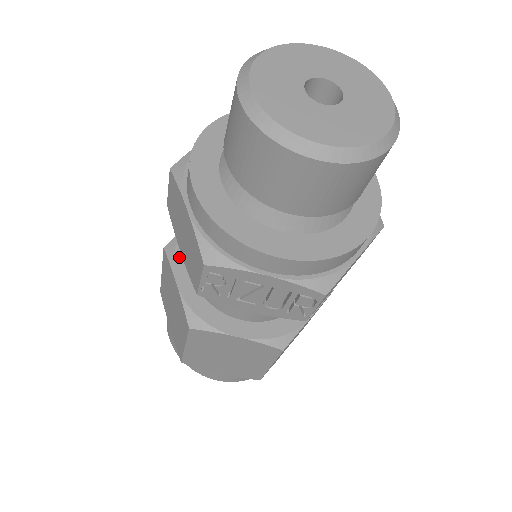
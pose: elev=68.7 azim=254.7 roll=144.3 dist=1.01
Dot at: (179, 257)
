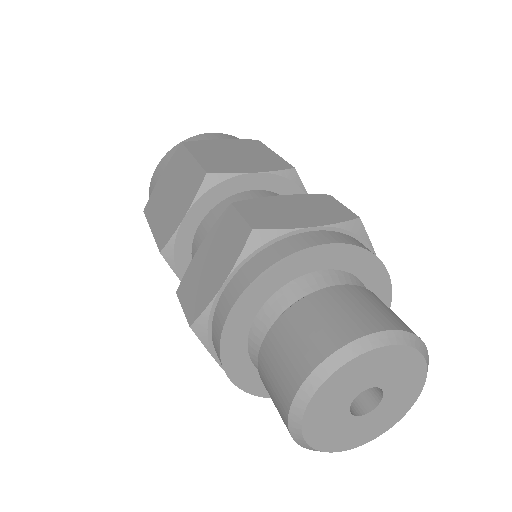
Dot at: (208, 197)
